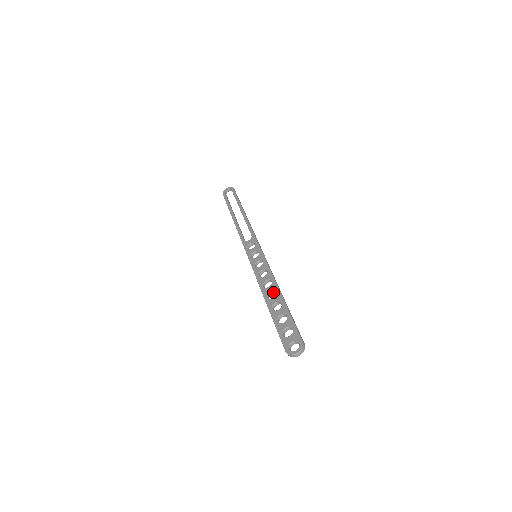
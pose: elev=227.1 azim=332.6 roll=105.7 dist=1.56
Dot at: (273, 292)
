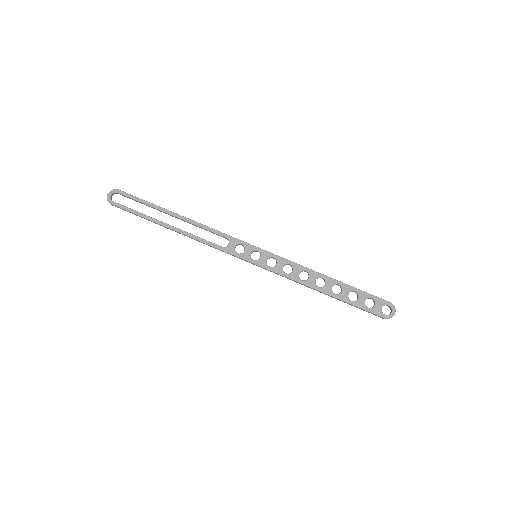
Dot at: occluded
